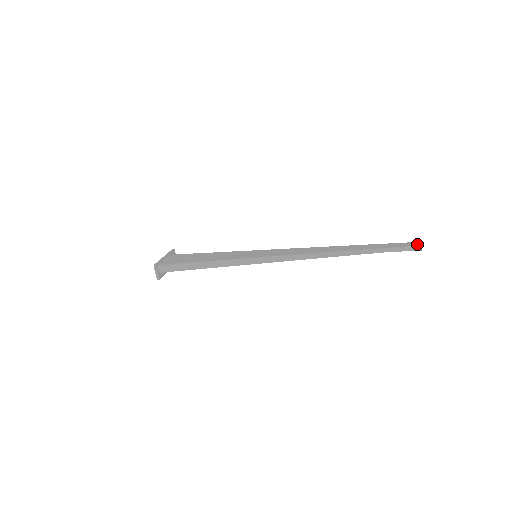
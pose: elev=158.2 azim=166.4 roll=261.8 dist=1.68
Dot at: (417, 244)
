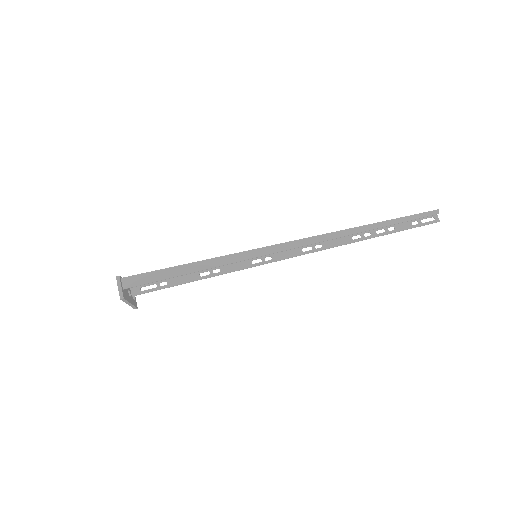
Dot at: (434, 210)
